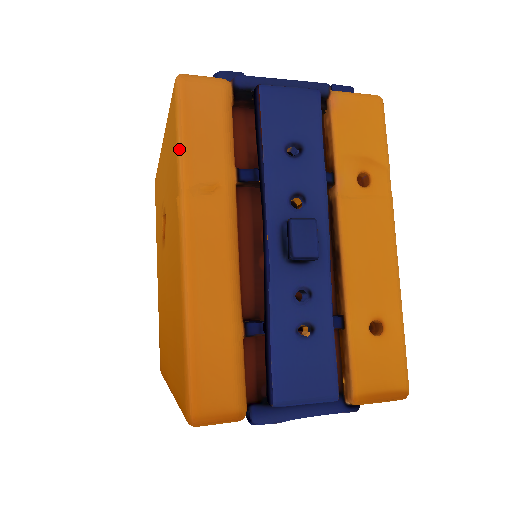
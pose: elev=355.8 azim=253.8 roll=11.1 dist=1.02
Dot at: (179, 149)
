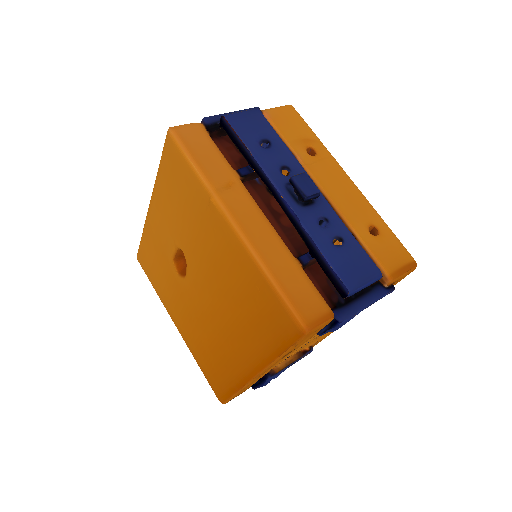
Dot at: (196, 169)
